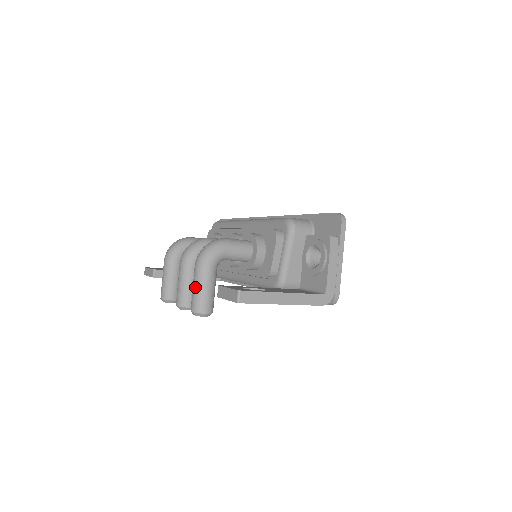
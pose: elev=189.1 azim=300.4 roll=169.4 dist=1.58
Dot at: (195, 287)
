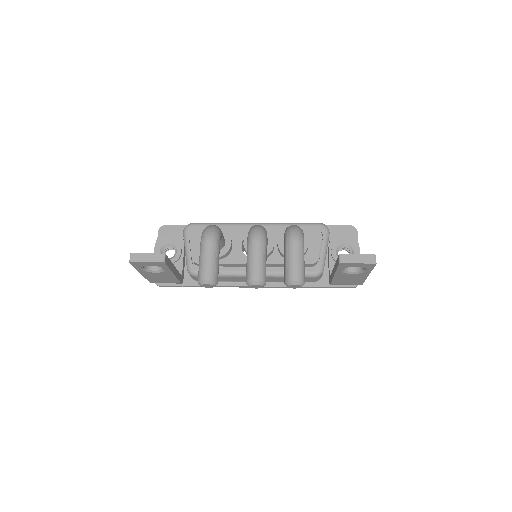
Dot at: (298, 259)
